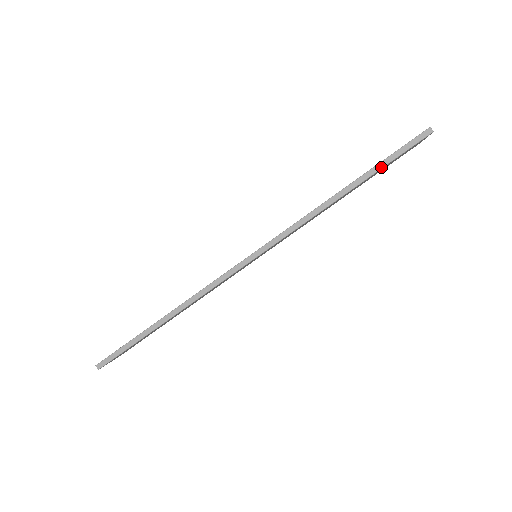
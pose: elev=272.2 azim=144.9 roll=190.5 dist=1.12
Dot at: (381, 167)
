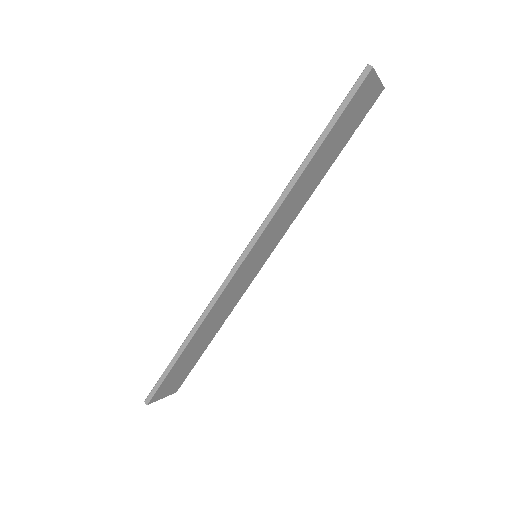
Dot at: (333, 123)
